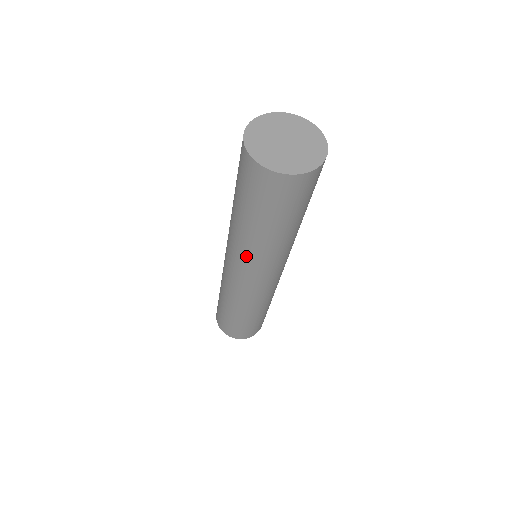
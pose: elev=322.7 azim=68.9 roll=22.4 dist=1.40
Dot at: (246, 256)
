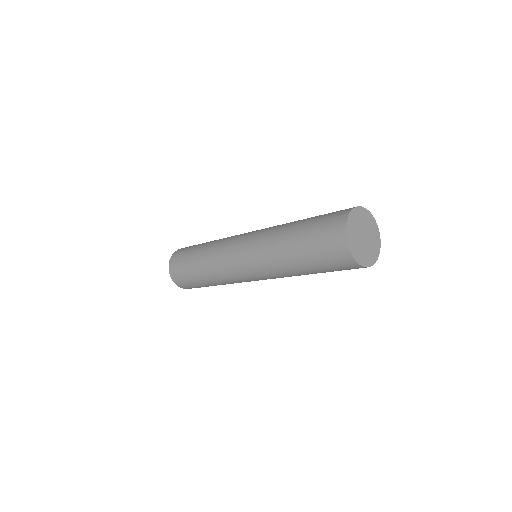
Dot at: (277, 276)
